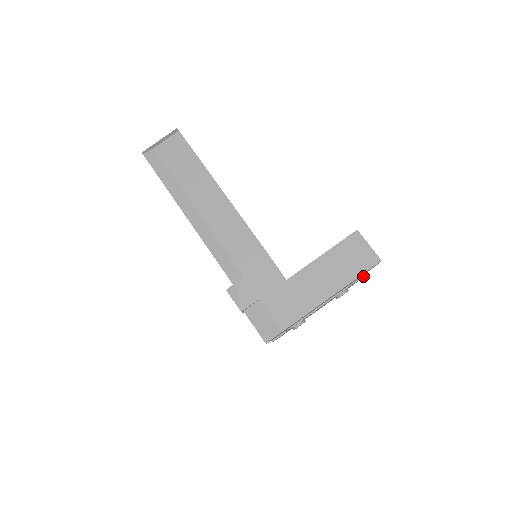
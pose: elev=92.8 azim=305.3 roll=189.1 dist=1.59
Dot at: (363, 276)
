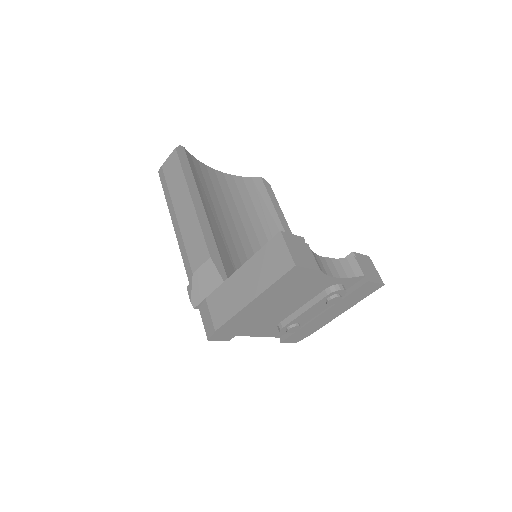
Dot at: (367, 280)
